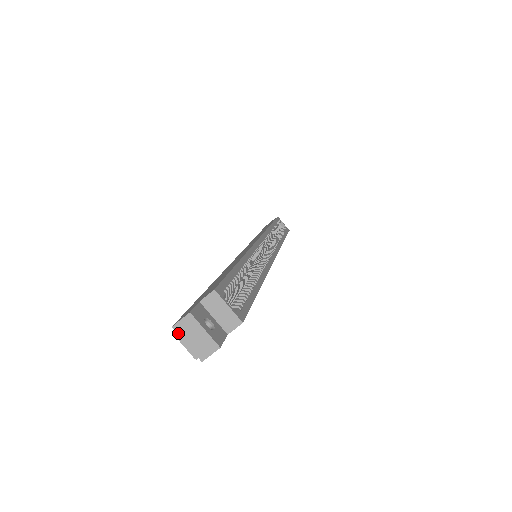
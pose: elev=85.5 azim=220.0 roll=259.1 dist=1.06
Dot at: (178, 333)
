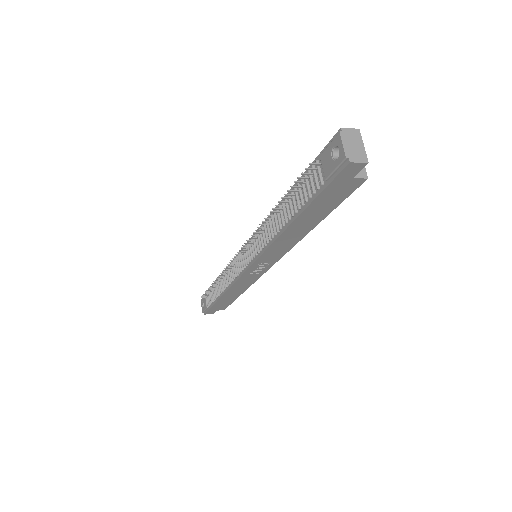
Dot at: (343, 134)
